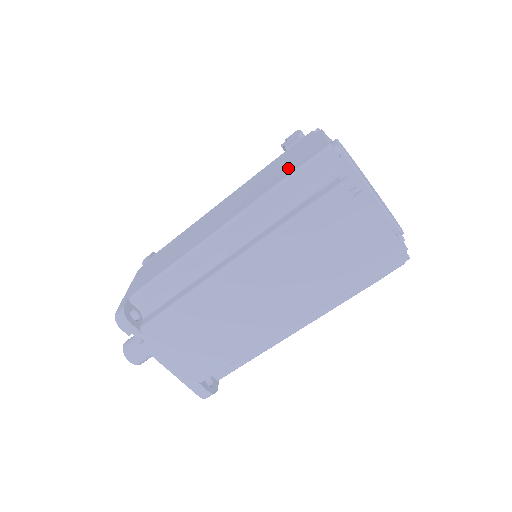
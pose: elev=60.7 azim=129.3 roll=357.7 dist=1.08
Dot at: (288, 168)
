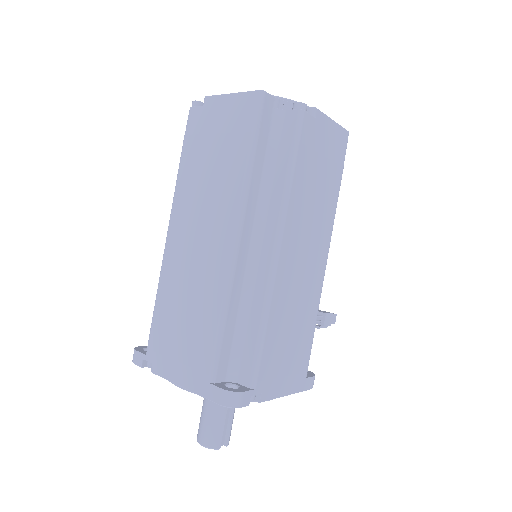
Dot at: occluded
